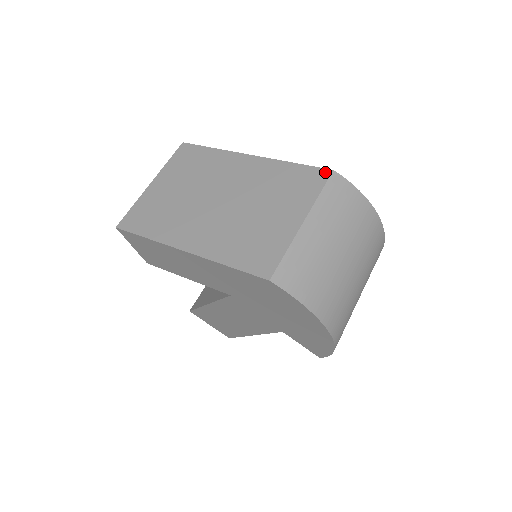
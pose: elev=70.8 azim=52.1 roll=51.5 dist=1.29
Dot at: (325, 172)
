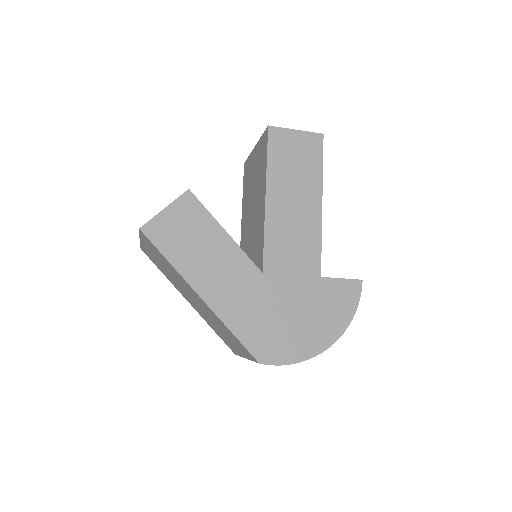
Dot at: (254, 359)
